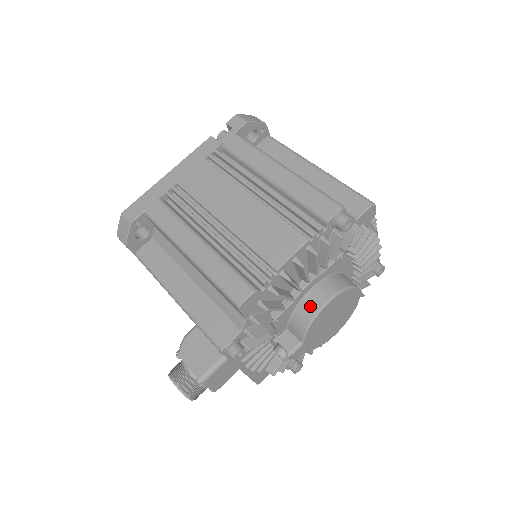
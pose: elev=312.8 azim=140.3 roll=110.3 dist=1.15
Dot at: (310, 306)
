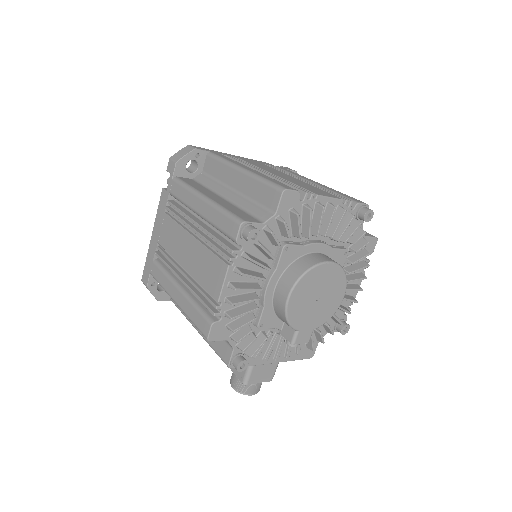
Dot at: (279, 304)
